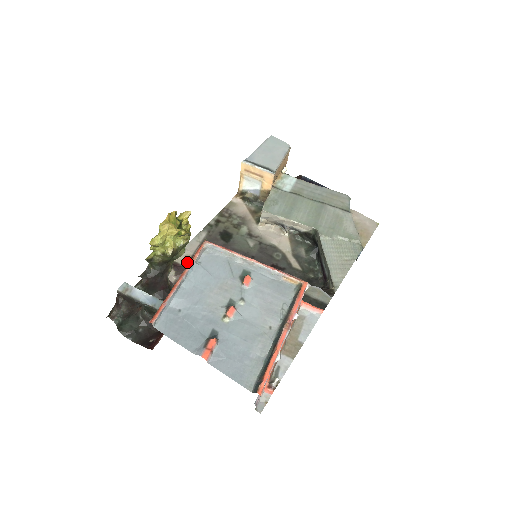
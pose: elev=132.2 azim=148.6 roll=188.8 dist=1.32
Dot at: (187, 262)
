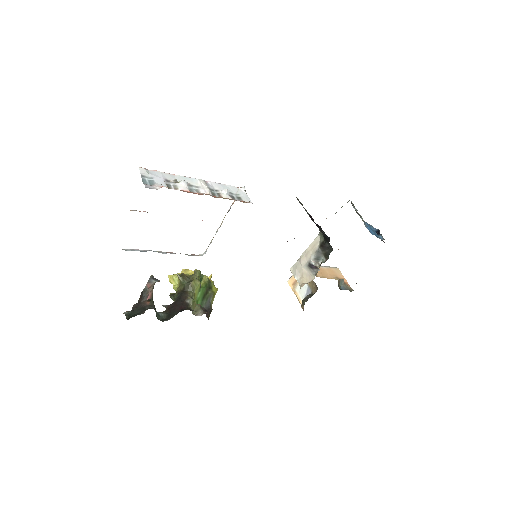
Dot at: occluded
